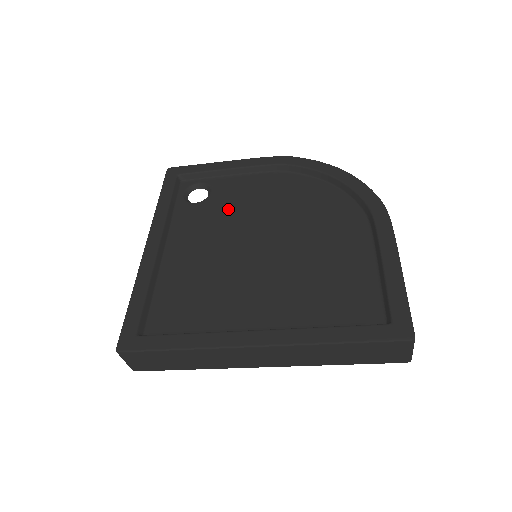
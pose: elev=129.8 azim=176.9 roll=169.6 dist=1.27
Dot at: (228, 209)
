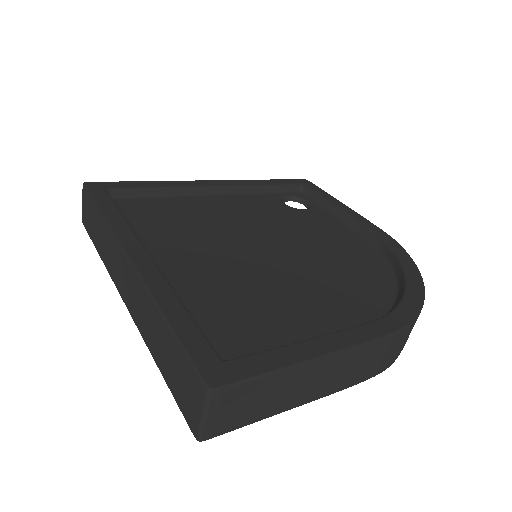
Dot at: (294, 221)
